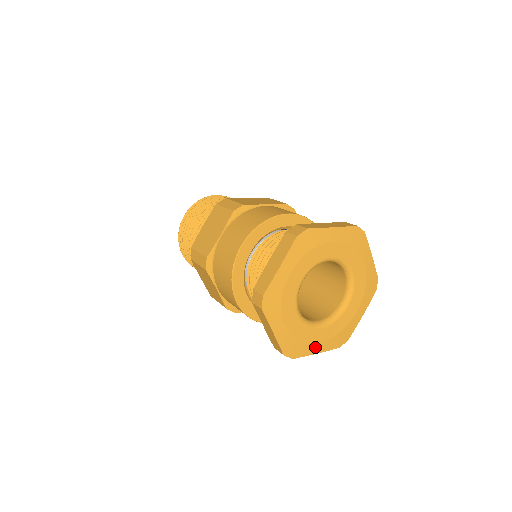
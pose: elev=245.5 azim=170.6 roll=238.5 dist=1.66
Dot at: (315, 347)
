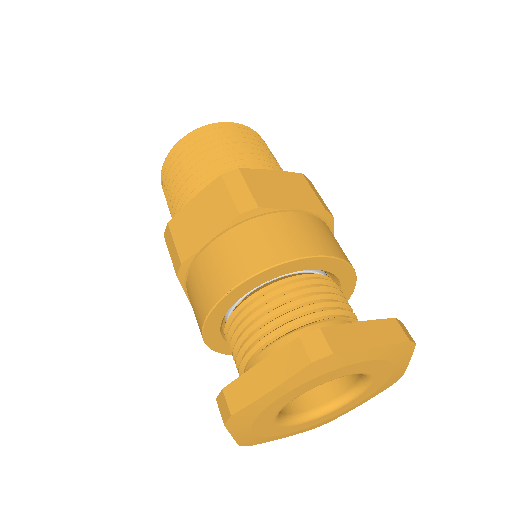
Dot at: (284, 435)
